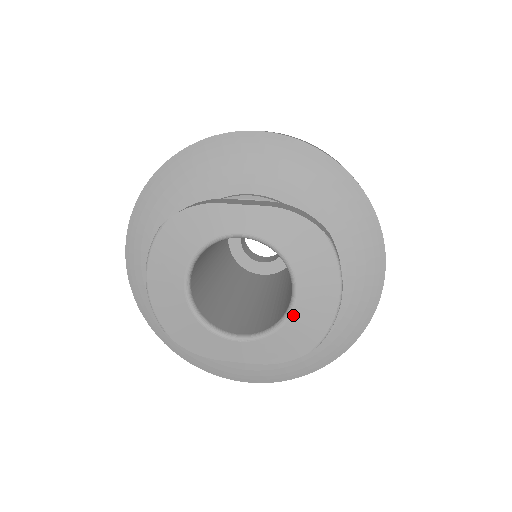
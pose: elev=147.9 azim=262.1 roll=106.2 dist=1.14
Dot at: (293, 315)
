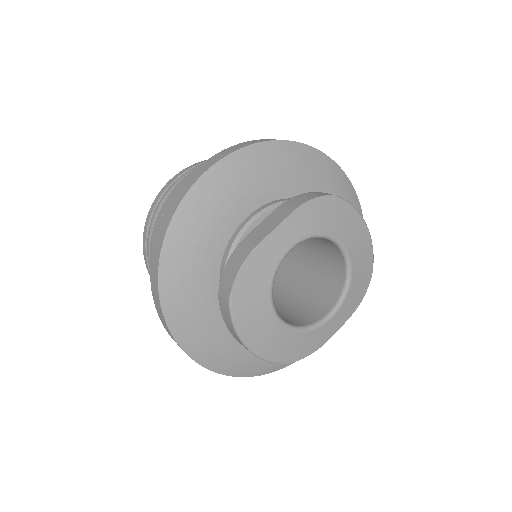
Dot at: (353, 265)
